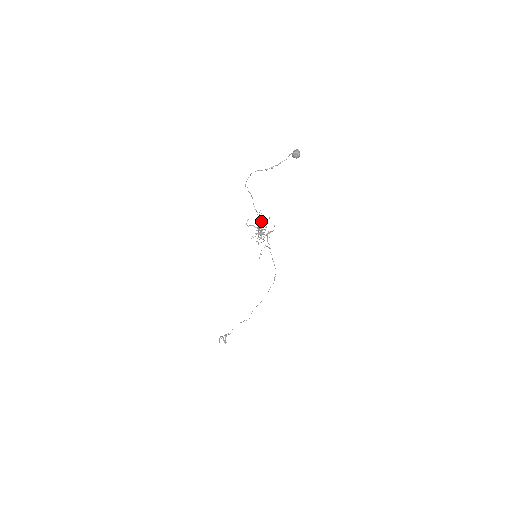
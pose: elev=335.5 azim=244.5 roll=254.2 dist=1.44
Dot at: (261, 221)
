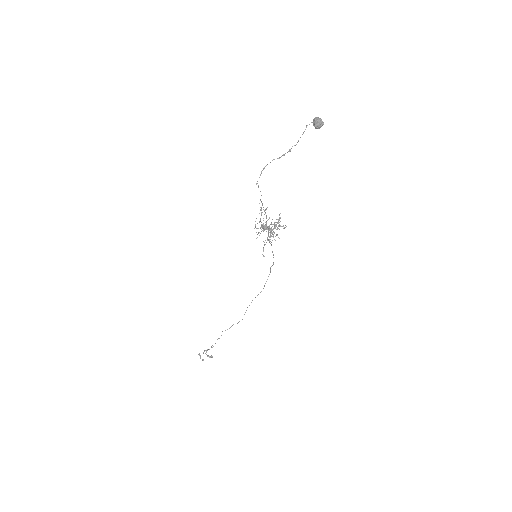
Dot at: (280, 218)
